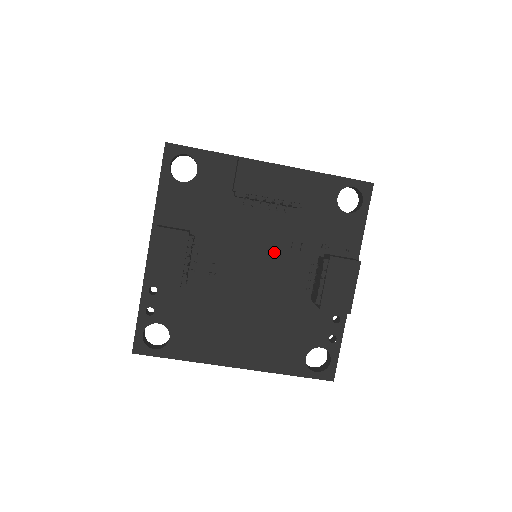
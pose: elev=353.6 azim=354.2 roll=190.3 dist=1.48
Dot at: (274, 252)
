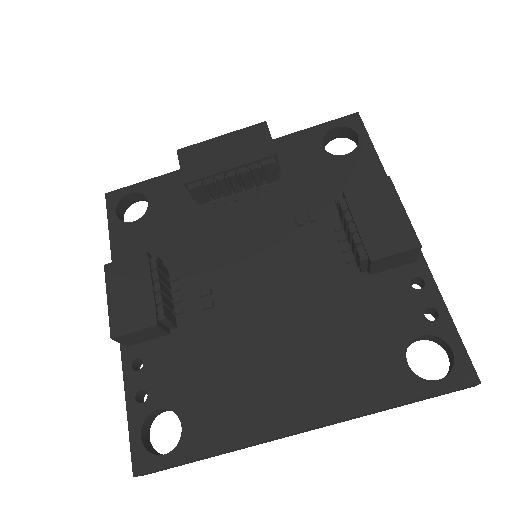
Dot at: (277, 240)
